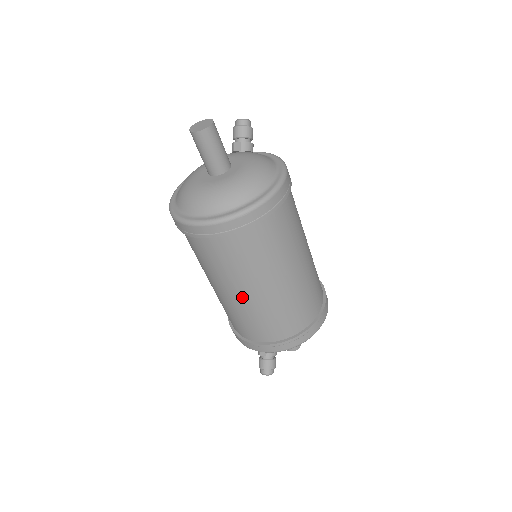
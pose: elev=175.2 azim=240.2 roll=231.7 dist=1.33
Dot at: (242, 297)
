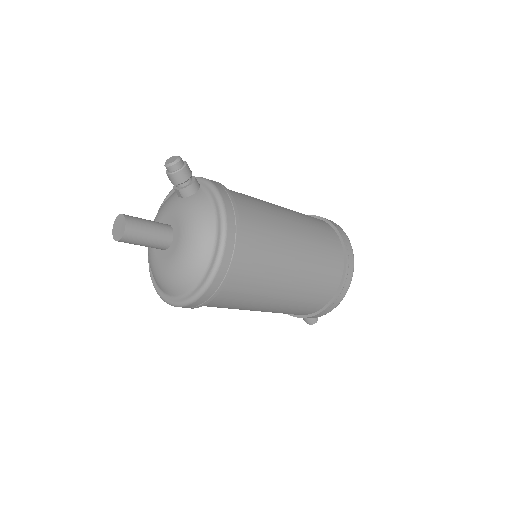
Dot at: occluded
